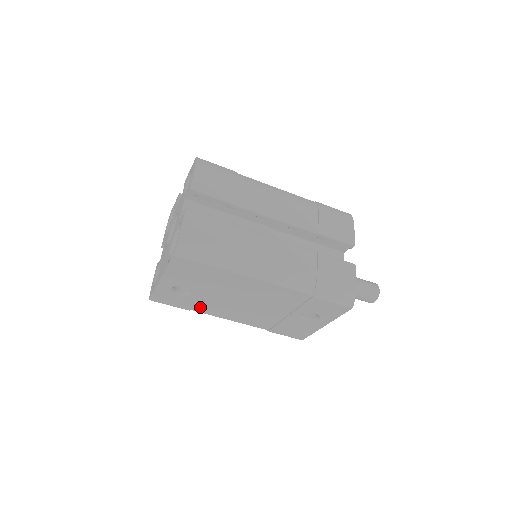
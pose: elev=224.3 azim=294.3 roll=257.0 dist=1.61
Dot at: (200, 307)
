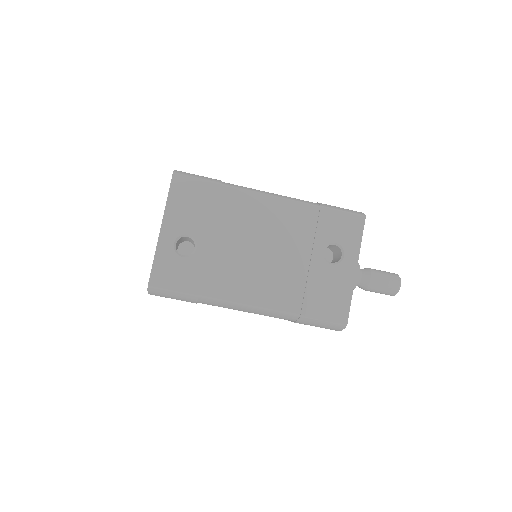
Dot at: (210, 283)
